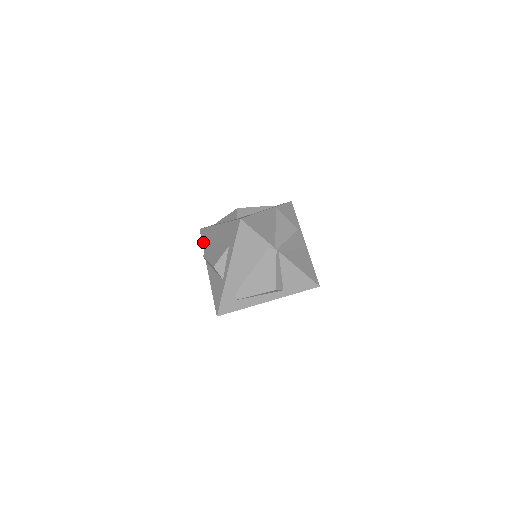
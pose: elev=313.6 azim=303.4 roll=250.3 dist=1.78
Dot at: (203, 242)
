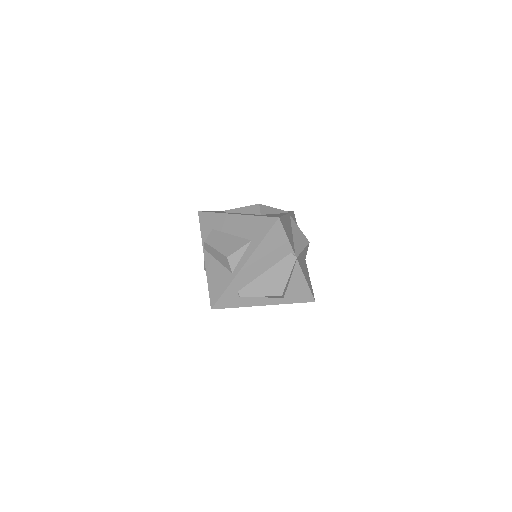
Dot at: (202, 226)
